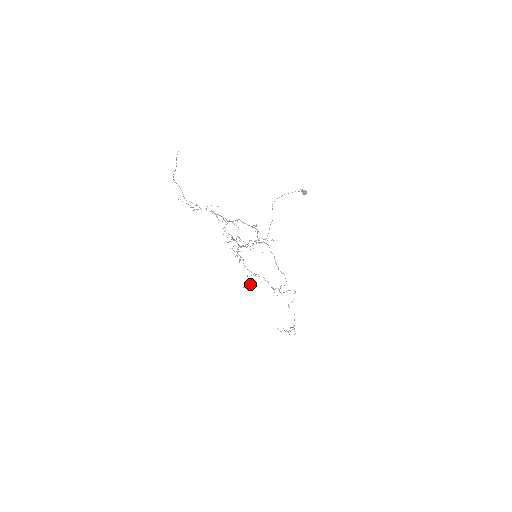
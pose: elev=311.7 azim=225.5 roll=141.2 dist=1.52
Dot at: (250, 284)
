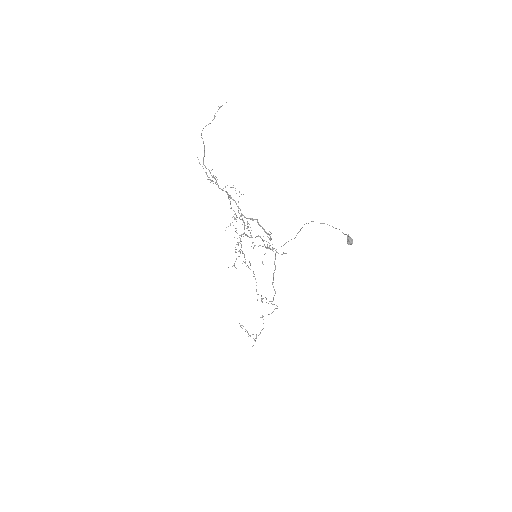
Dot at: (236, 268)
